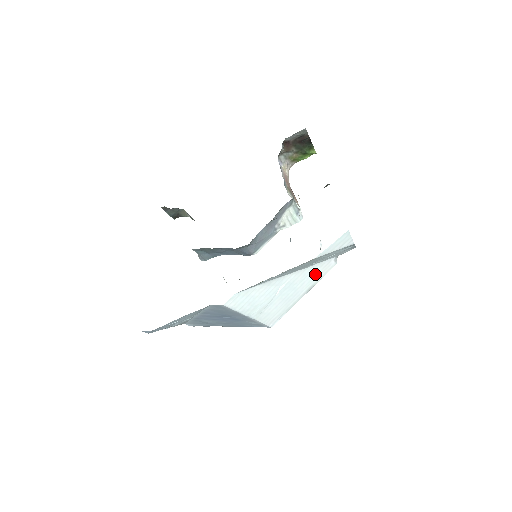
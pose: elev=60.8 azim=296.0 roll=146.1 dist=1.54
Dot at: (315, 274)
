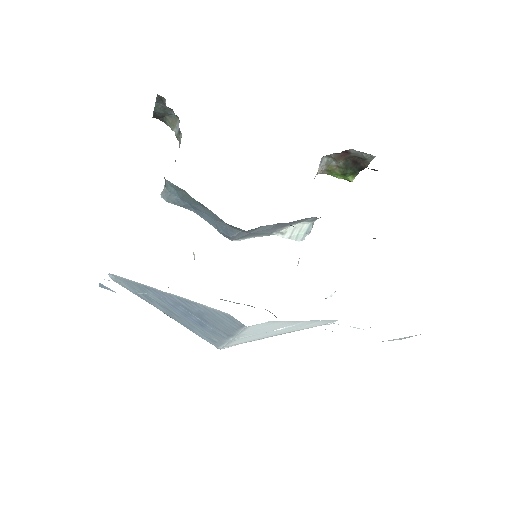
Dot at: (311, 325)
